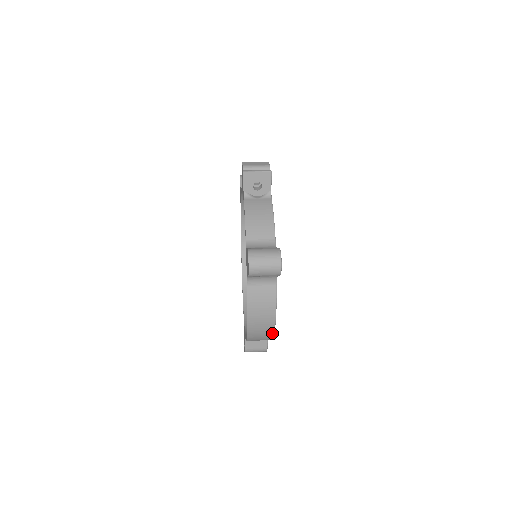
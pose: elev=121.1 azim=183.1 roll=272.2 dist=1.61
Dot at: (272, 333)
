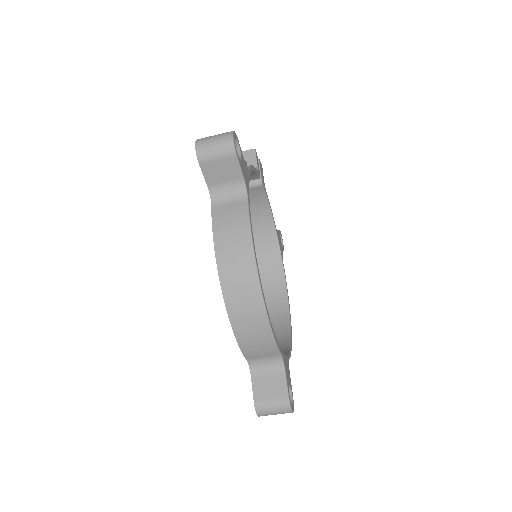
Dot at: (257, 285)
